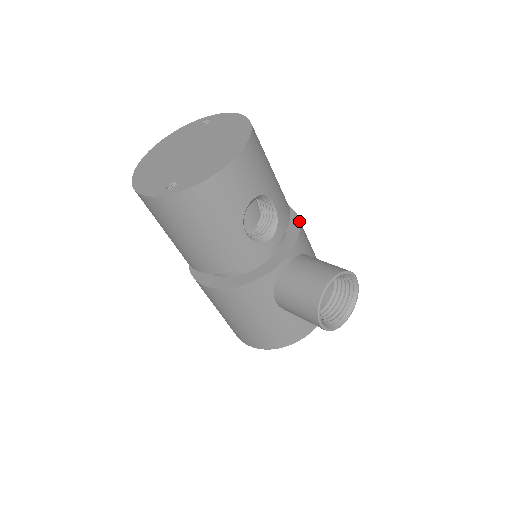
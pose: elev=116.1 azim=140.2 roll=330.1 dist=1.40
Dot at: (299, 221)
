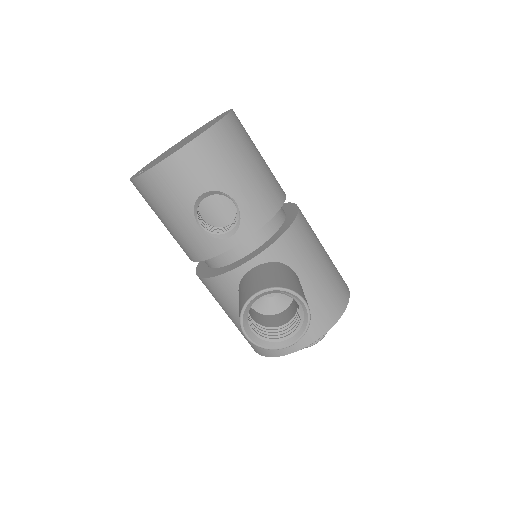
Dot at: (288, 227)
